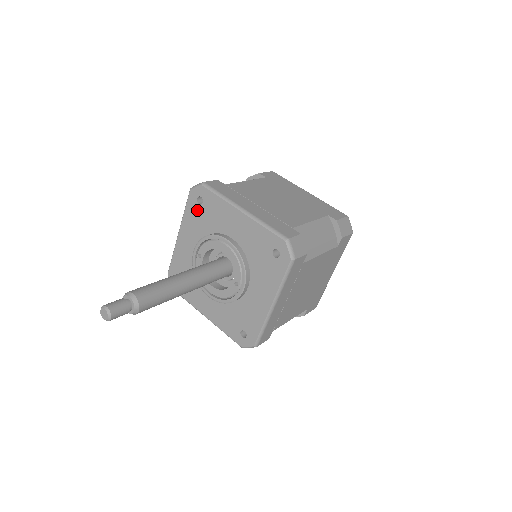
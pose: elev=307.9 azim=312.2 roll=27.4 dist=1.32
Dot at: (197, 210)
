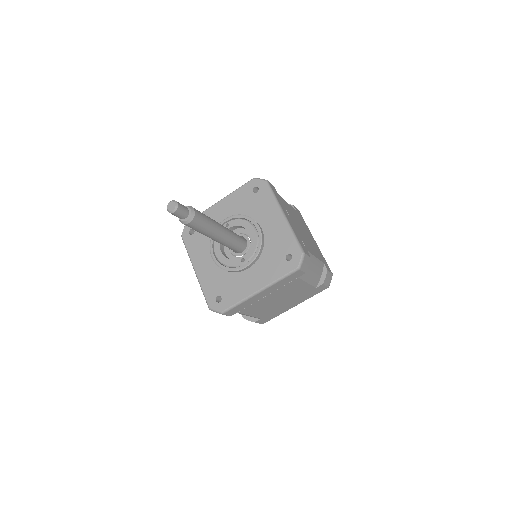
Dot at: (248, 195)
